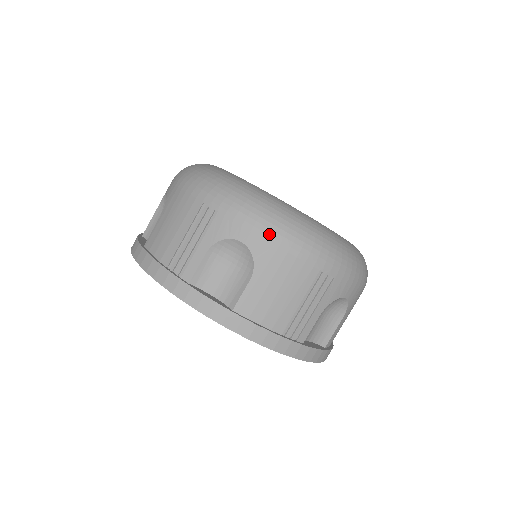
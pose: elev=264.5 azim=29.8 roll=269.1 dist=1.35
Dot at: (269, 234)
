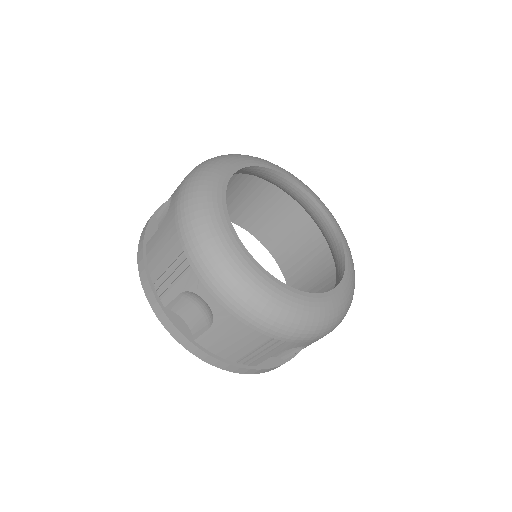
Dot at: (323, 336)
